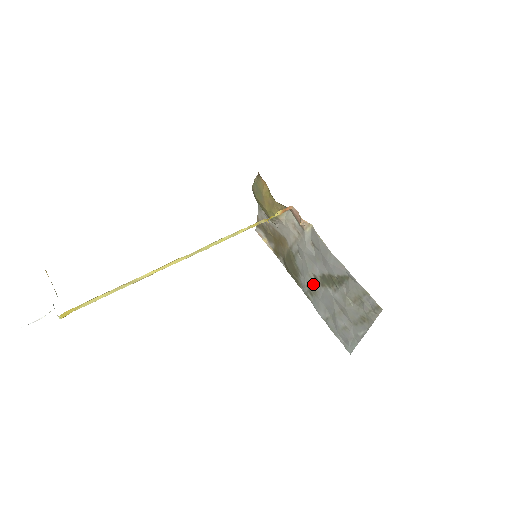
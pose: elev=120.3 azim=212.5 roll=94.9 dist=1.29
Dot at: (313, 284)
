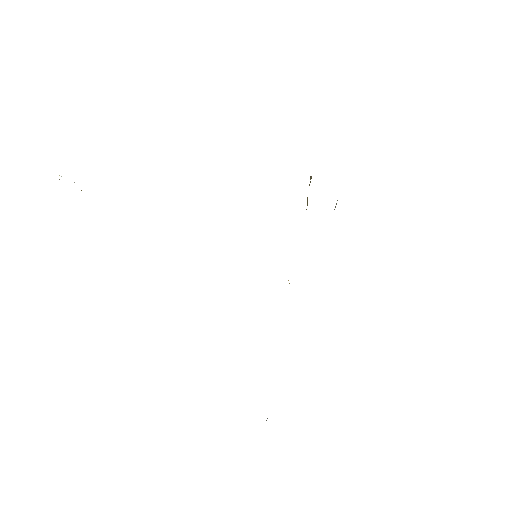
Dot at: occluded
